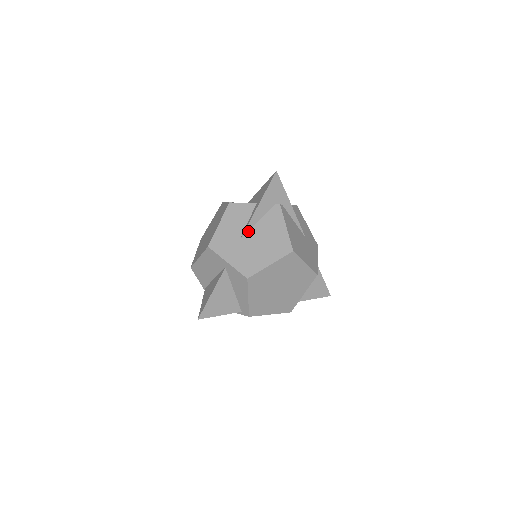
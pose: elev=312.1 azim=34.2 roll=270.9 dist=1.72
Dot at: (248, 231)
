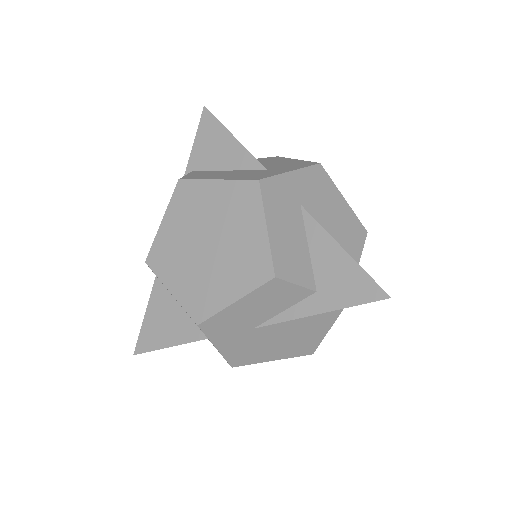
Dot at: (274, 322)
